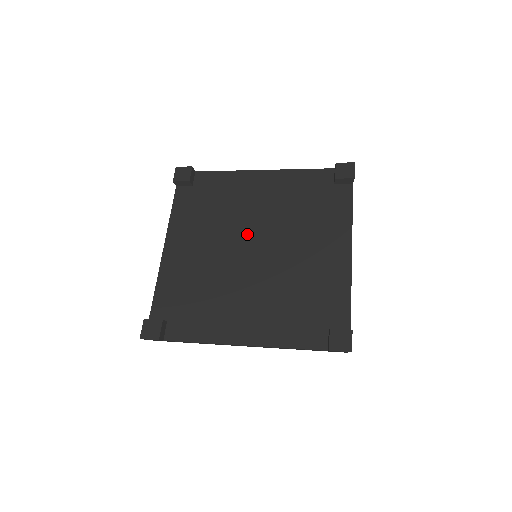
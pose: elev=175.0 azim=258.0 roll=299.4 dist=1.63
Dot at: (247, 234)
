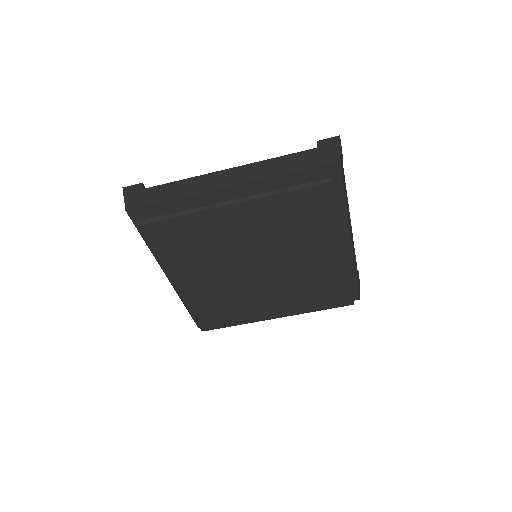
Dot at: occluded
